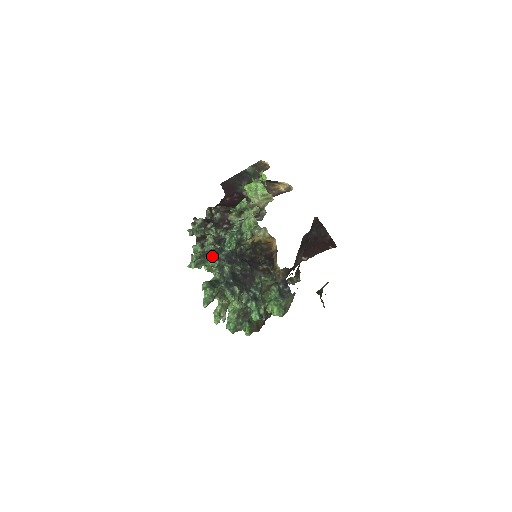
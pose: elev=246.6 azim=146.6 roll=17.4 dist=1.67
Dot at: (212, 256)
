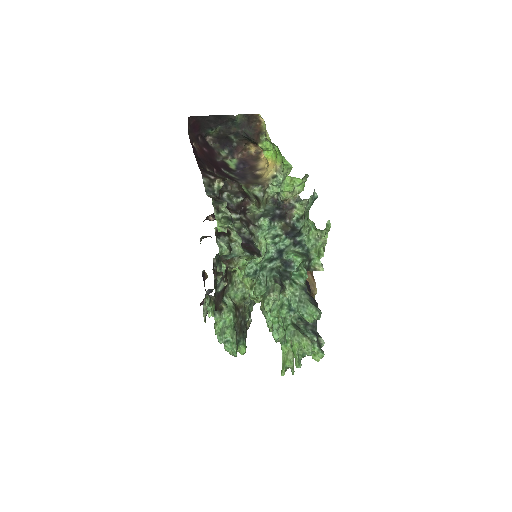
Dot at: (282, 287)
